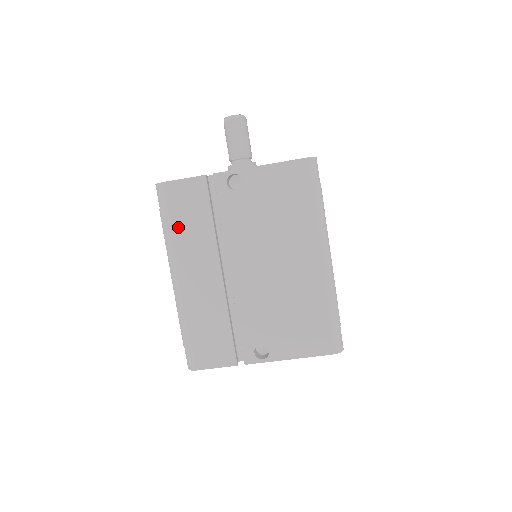
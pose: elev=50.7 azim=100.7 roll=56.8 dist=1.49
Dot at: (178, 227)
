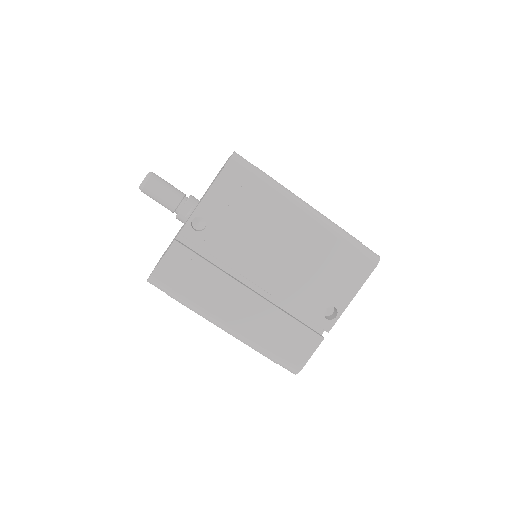
Dot at: (193, 293)
